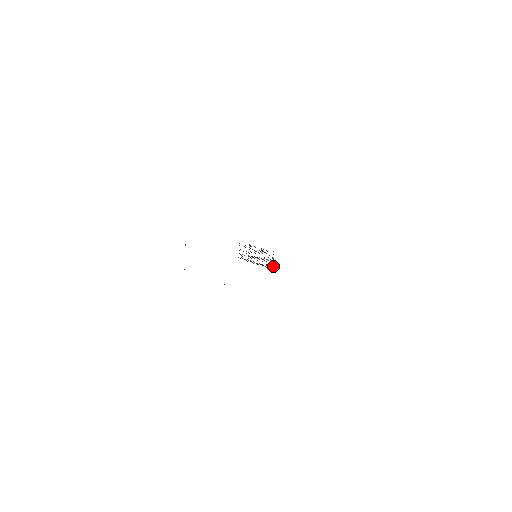
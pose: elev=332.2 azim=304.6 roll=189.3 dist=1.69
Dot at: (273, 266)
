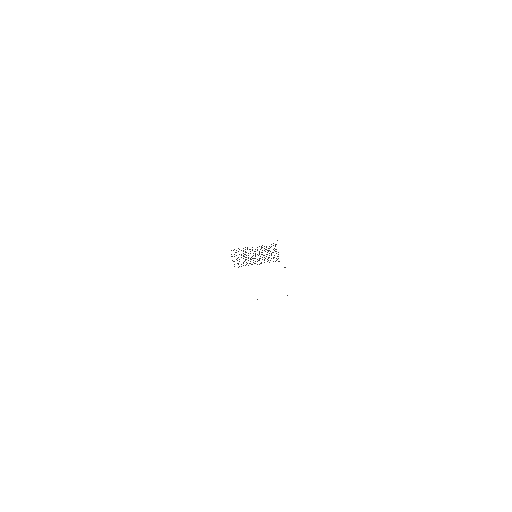
Dot at: occluded
